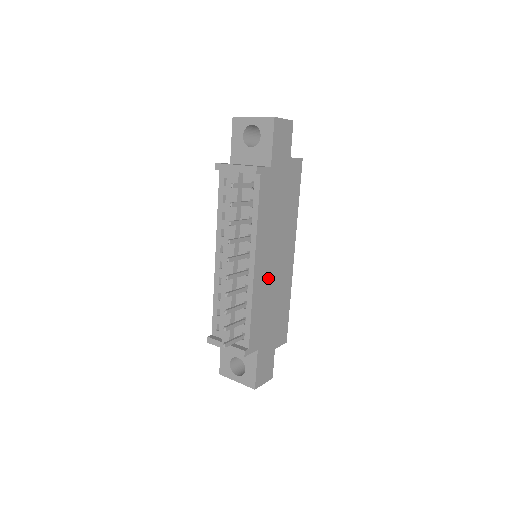
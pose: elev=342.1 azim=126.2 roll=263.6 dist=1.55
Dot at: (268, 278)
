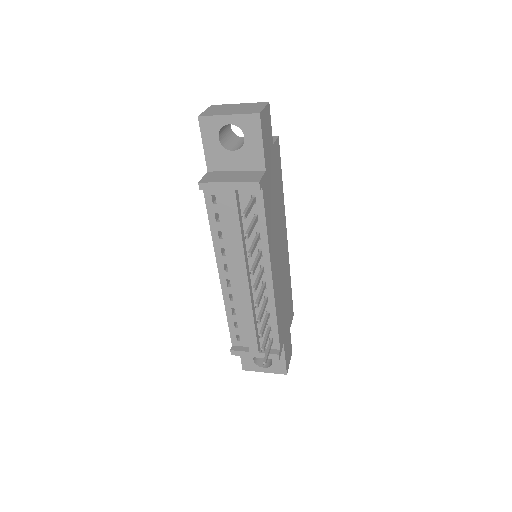
Dot at: (279, 277)
